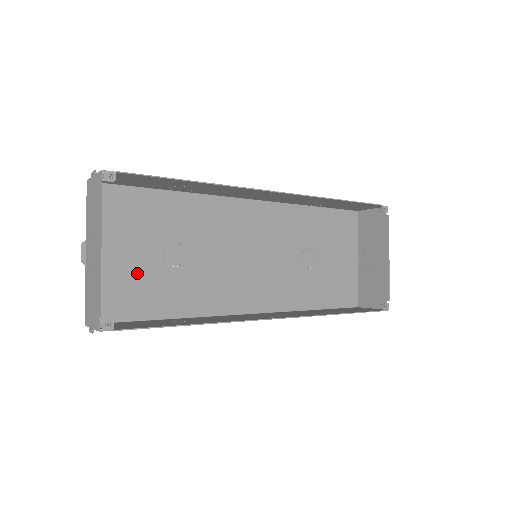
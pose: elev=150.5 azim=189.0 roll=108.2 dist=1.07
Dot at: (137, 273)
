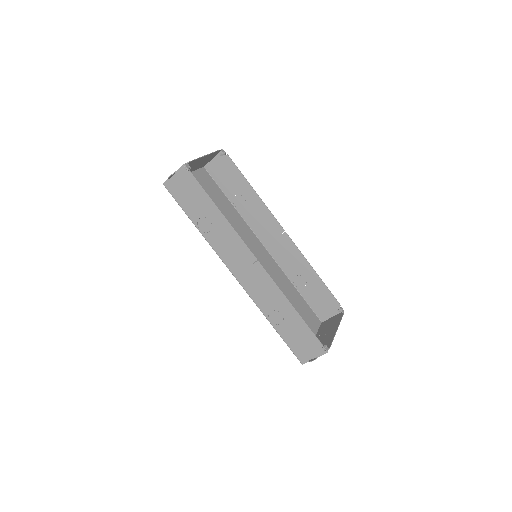
Dot at: occluded
